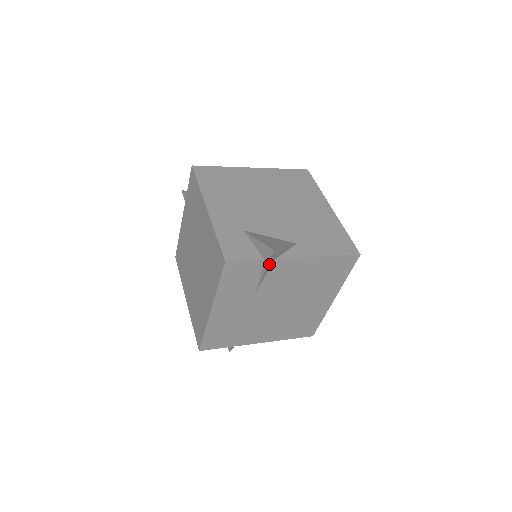
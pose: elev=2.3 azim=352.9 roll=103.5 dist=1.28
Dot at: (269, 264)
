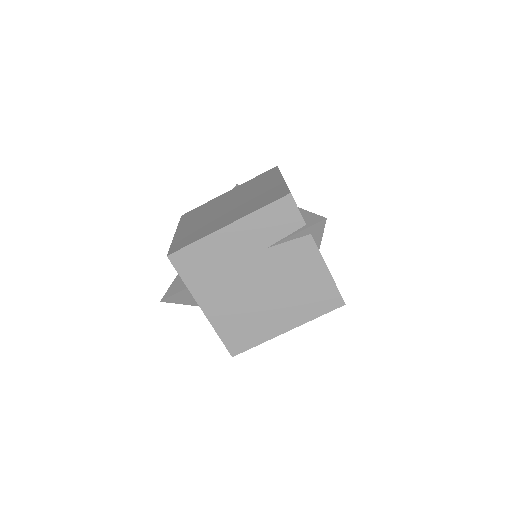
Dot at: (306, 230)
